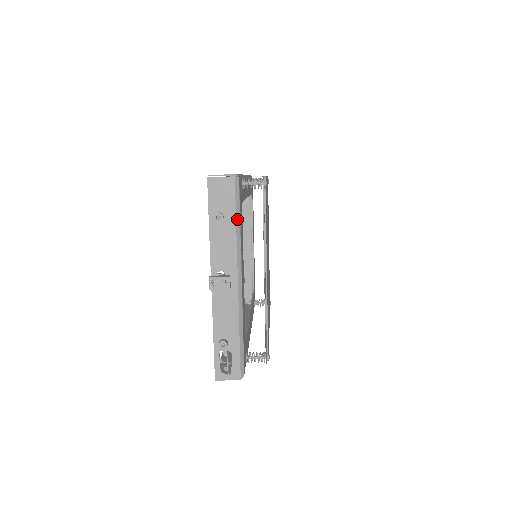
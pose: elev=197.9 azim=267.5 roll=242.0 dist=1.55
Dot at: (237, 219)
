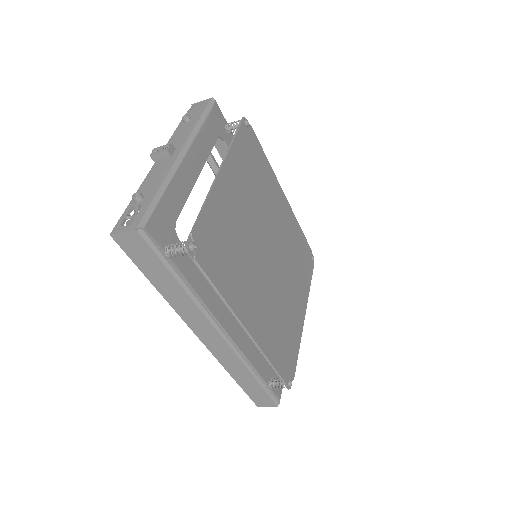
Dot at: (201, 118)
